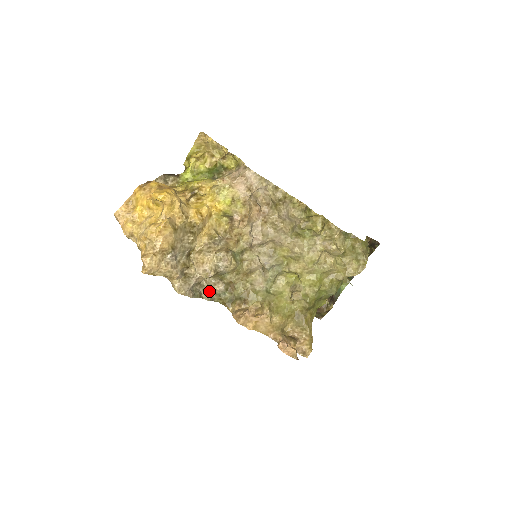
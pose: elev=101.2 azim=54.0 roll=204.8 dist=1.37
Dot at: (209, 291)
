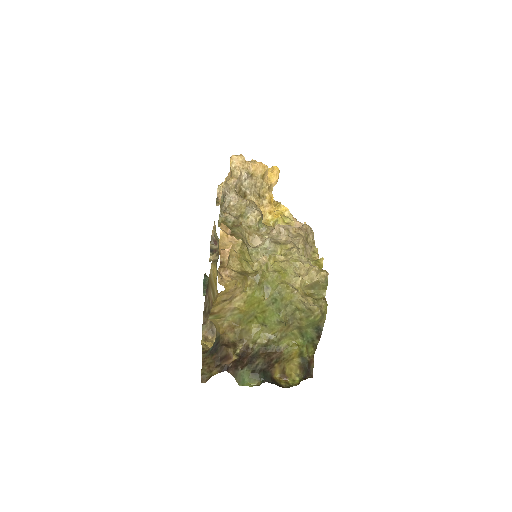
Dot at: (226, 212)
